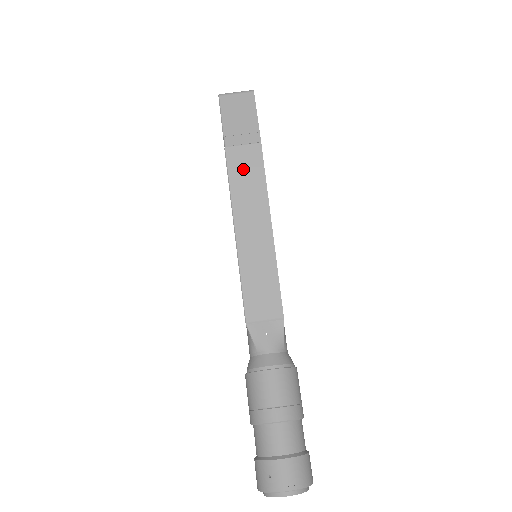
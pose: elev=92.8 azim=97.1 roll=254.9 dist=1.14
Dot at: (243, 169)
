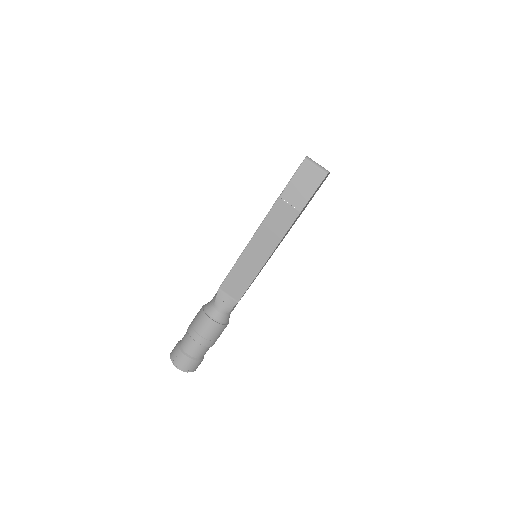
Dot at: (278, 218)
